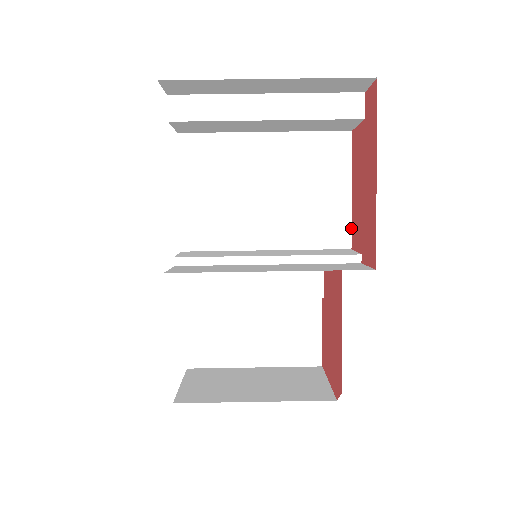
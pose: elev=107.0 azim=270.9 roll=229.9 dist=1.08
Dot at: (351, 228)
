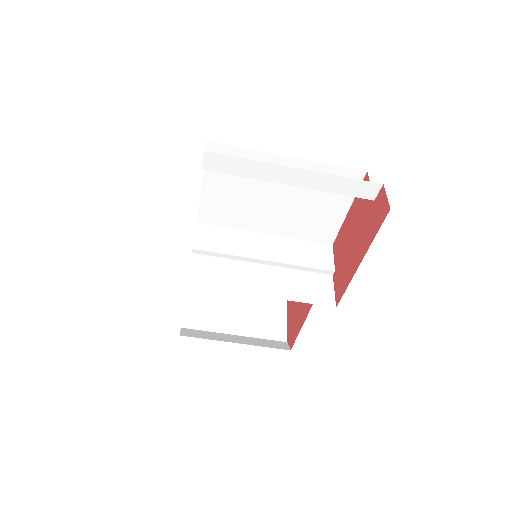
Dot at: (338, 233)
